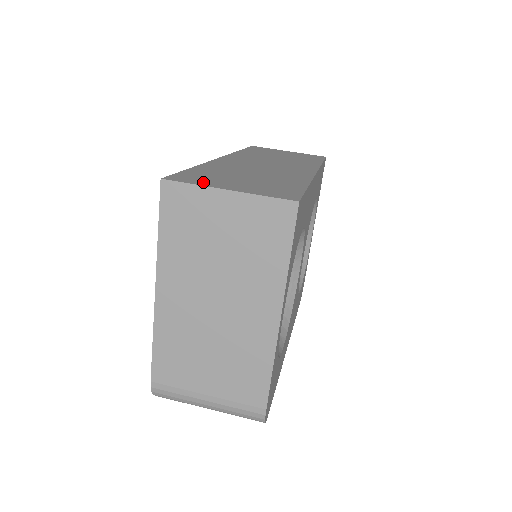
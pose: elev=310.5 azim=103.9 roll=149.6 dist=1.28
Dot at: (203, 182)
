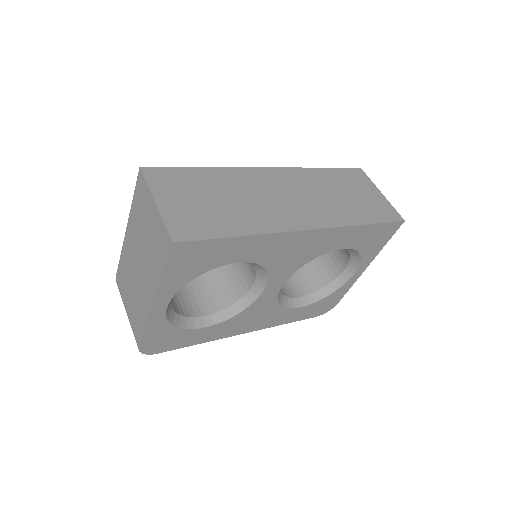
Dot at: (159, 186)
